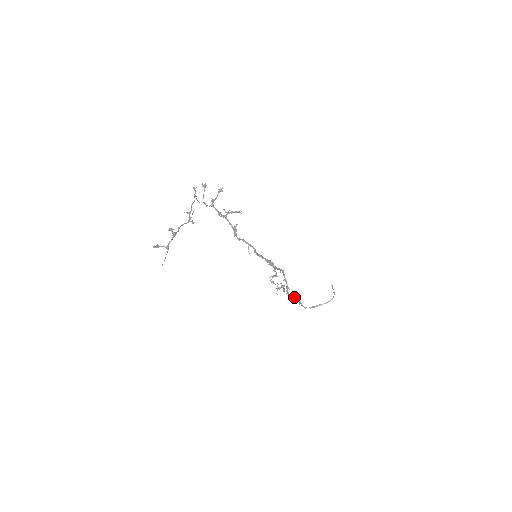
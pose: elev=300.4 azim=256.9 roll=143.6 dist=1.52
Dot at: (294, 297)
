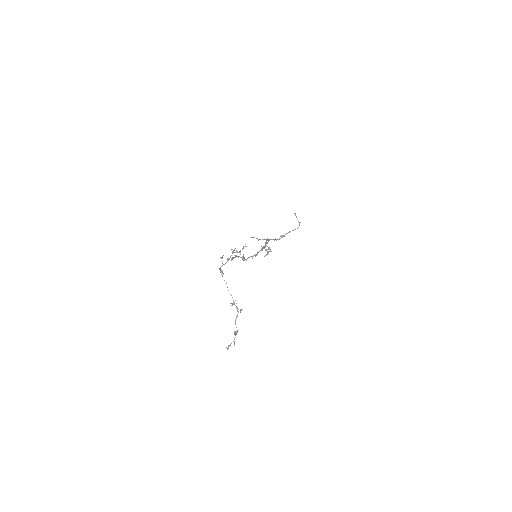
Dot at: (271, 239)
